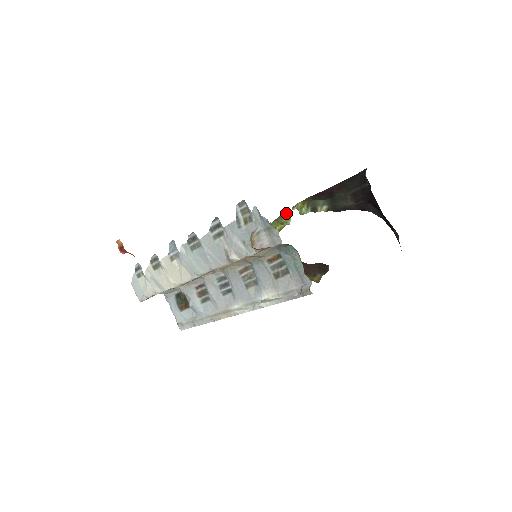
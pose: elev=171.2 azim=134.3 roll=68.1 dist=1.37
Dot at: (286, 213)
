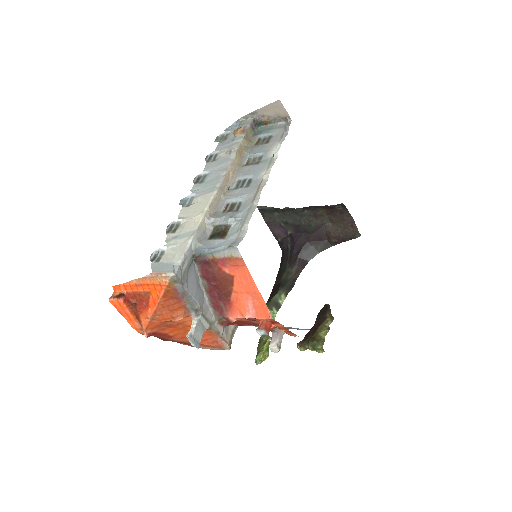
Dot at: (261, 337)
